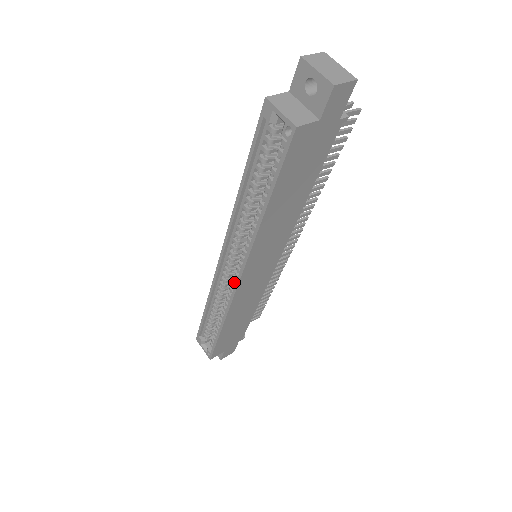
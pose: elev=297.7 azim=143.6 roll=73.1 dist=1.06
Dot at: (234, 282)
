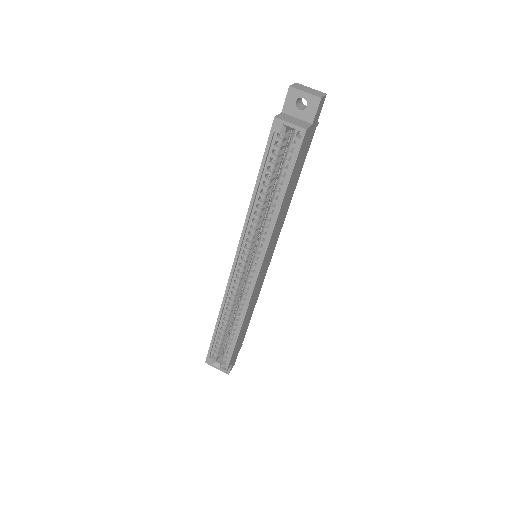
Dot at: (250, 280)
